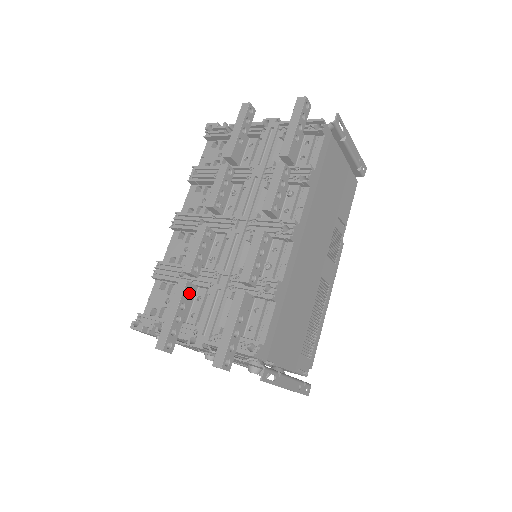
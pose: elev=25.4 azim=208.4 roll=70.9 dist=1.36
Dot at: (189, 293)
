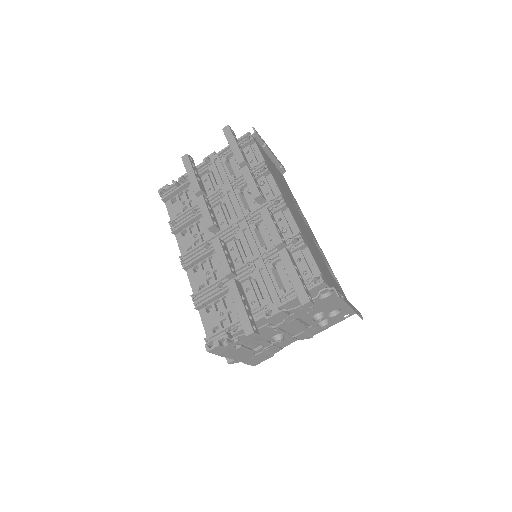
Dot at: (240, 288)
